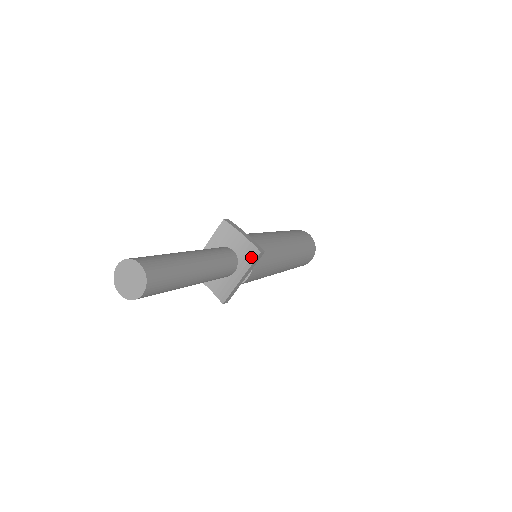
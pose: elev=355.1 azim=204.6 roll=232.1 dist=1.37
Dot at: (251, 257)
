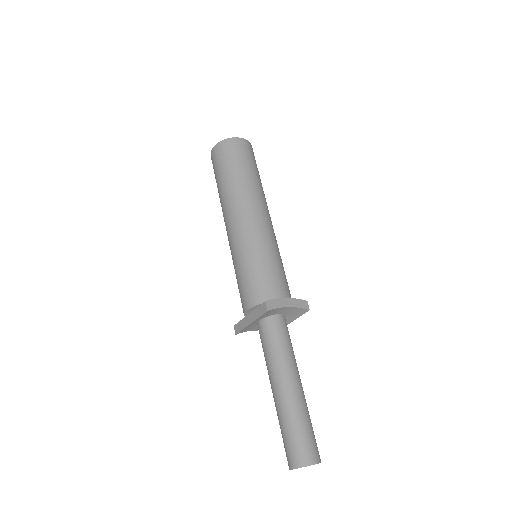
Dot at: (299, 313)
